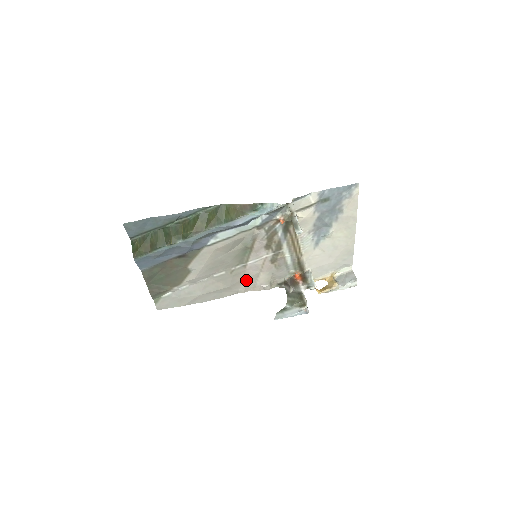
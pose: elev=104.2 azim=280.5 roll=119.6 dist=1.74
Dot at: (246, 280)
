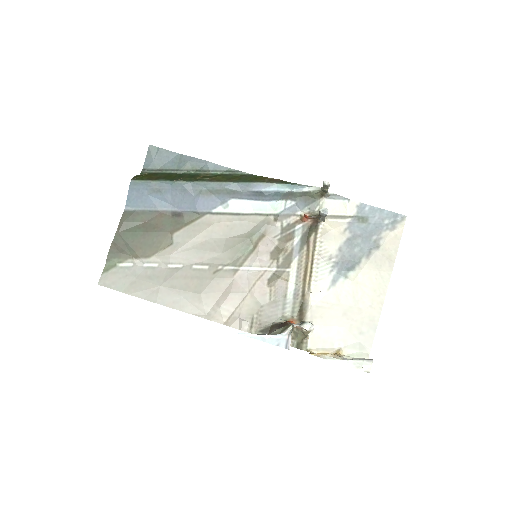
Dot at: (225, 297)
